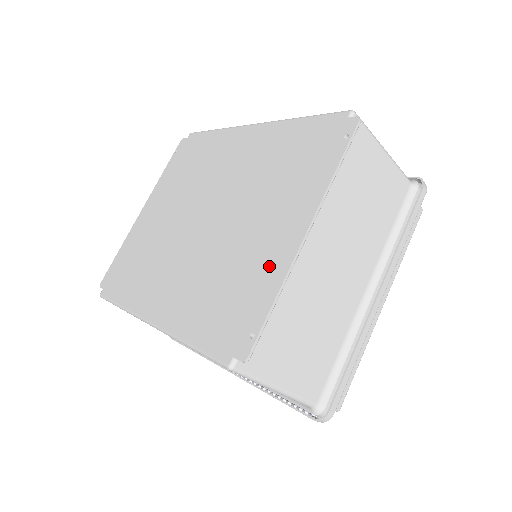
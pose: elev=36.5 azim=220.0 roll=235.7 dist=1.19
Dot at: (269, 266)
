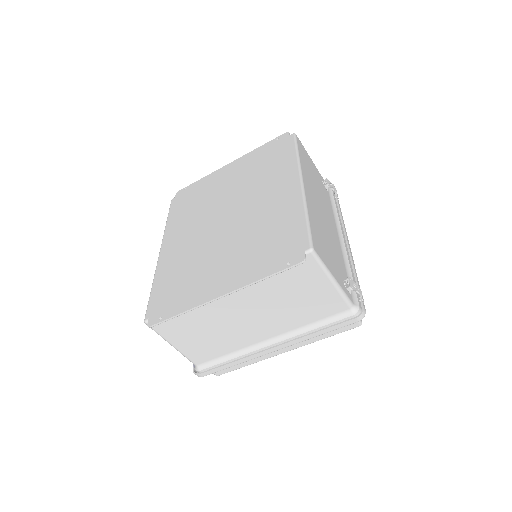
Dot at: (198, 293)
